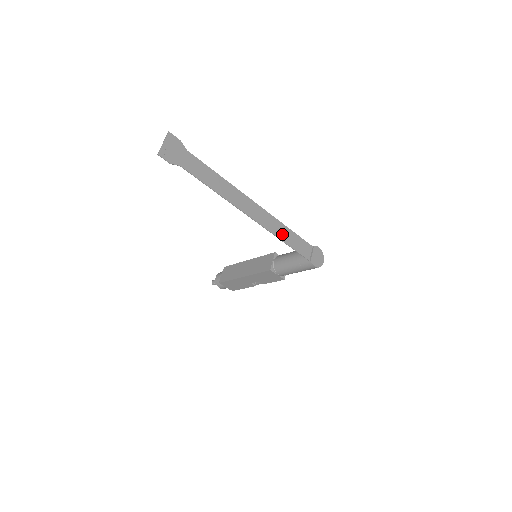
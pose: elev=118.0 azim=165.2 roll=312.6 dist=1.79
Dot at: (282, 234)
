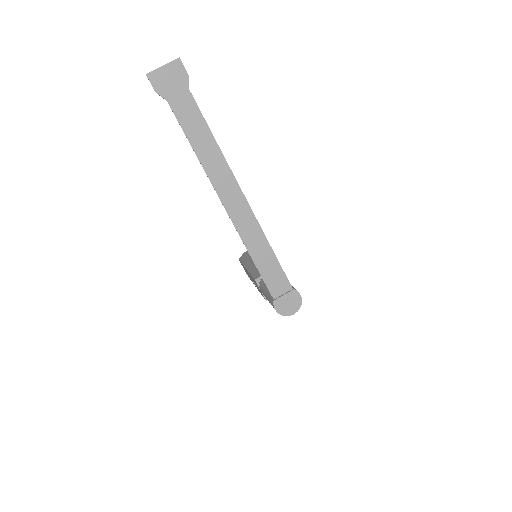
Dot at: (256, 248)
